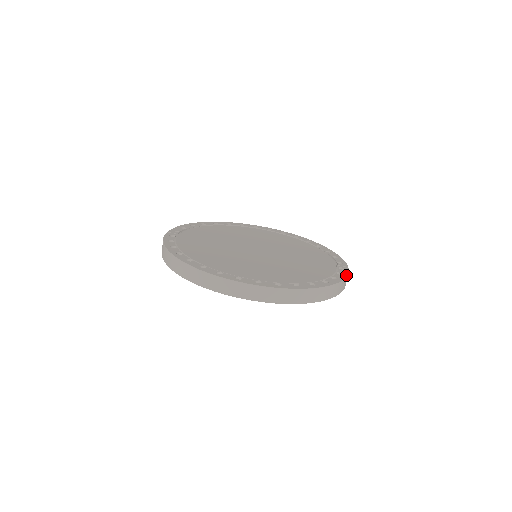
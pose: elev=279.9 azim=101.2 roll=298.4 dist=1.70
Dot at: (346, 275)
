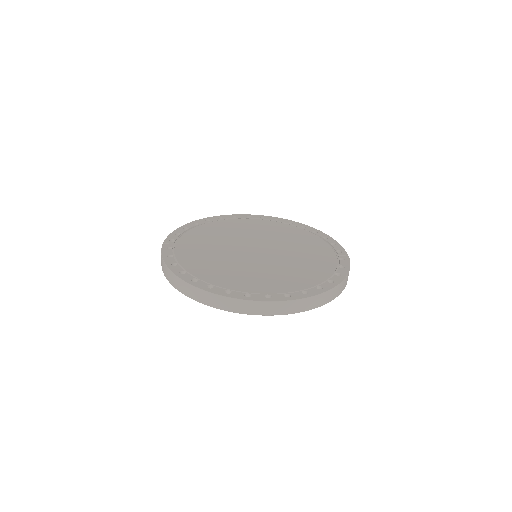
Dot at: (348, 268)
